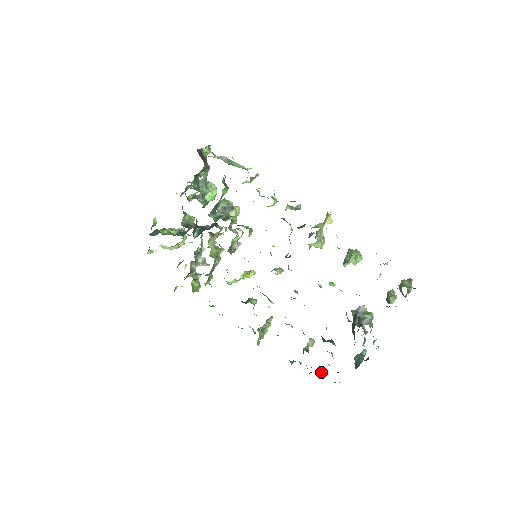
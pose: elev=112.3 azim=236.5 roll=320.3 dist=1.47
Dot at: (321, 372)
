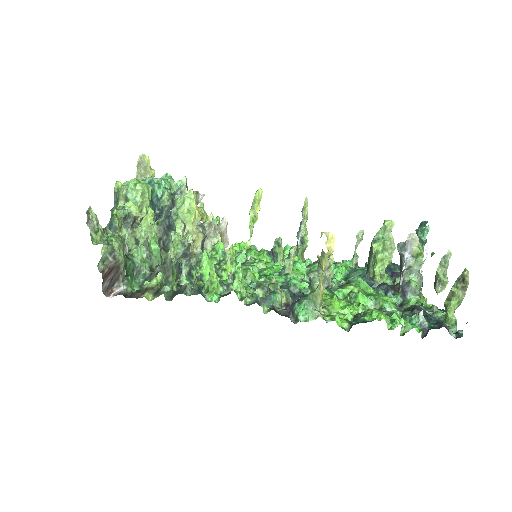
Dot at: occluded
